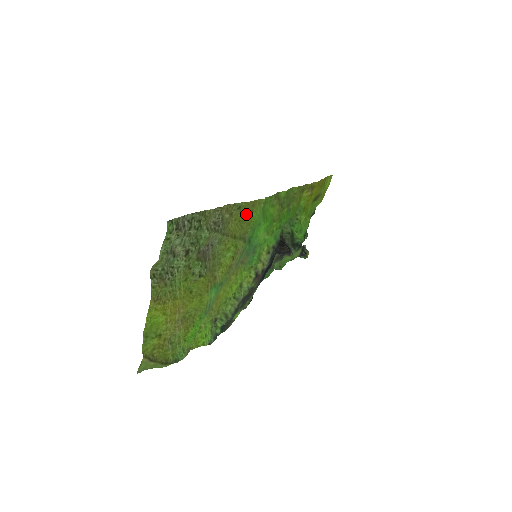
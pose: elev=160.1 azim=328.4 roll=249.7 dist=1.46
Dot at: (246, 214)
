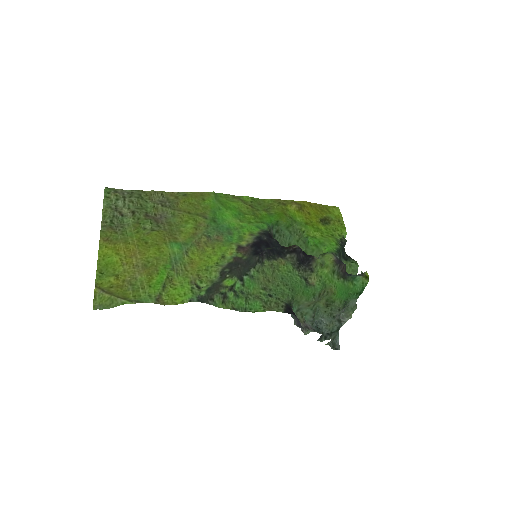
Dot at: (196, 200)
